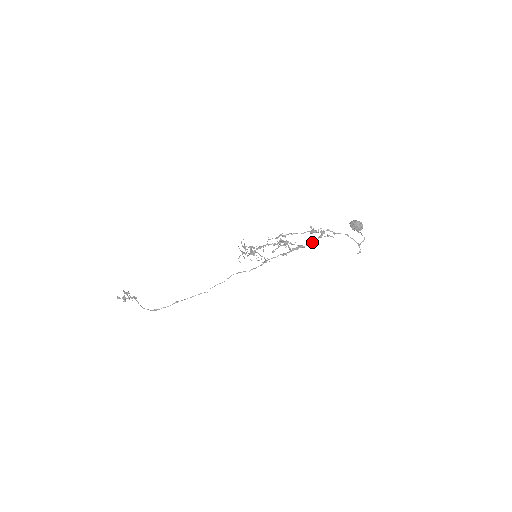
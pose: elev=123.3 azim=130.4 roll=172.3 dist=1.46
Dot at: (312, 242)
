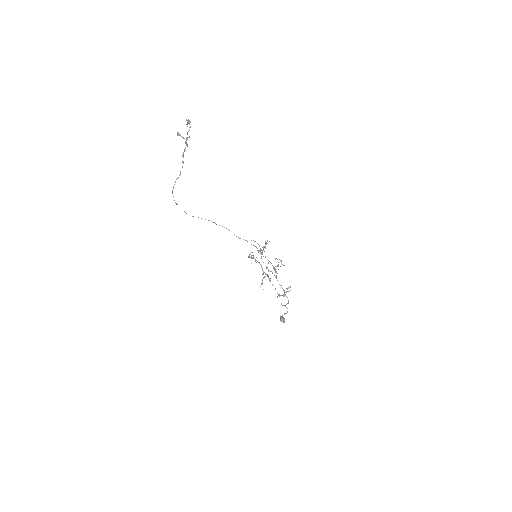
Dot at: (280, 285)
